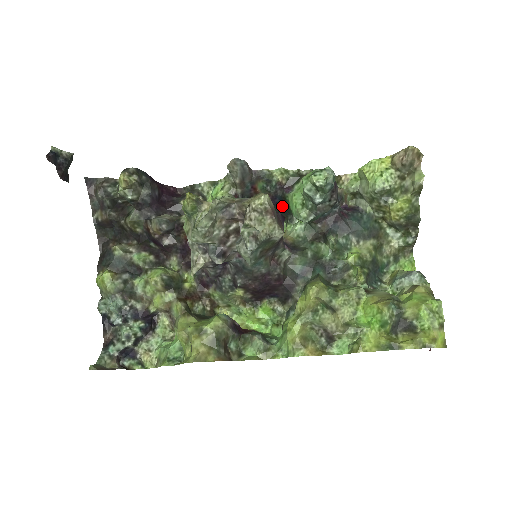
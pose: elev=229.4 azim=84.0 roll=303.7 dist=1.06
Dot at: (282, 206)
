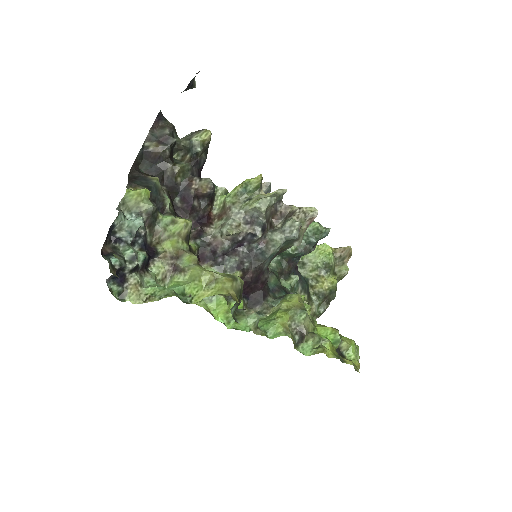
Dot at: occluded
